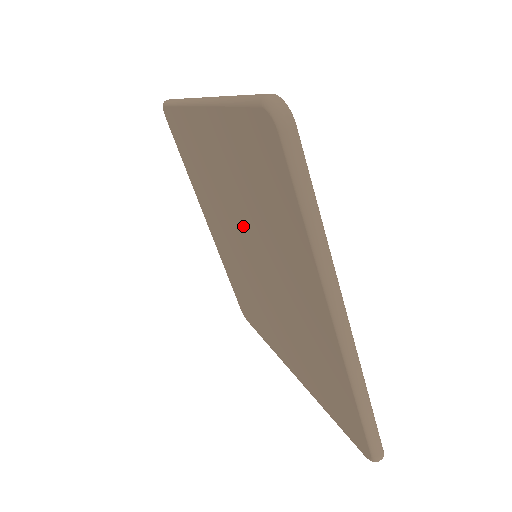
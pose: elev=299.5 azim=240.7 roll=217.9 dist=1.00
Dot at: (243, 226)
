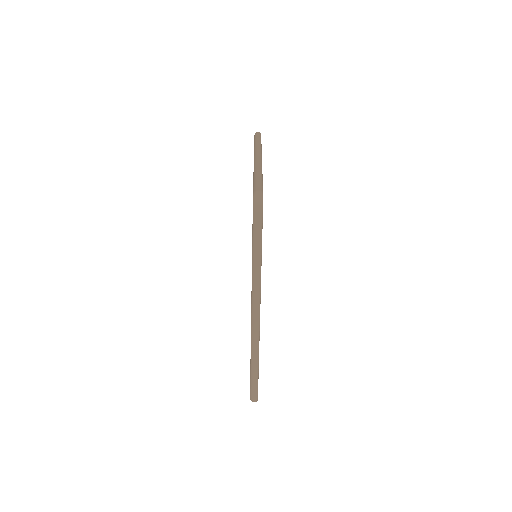
Dot at: occluded
